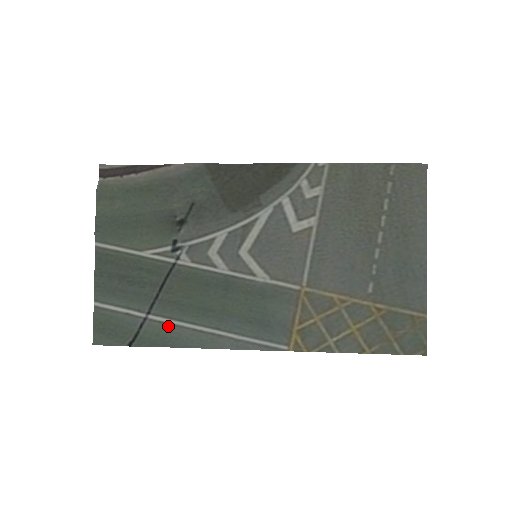
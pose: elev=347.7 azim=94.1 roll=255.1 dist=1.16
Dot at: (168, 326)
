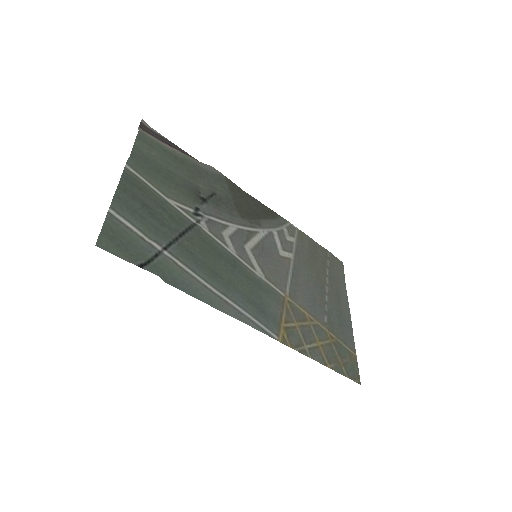
Dot at: (181, 270)
